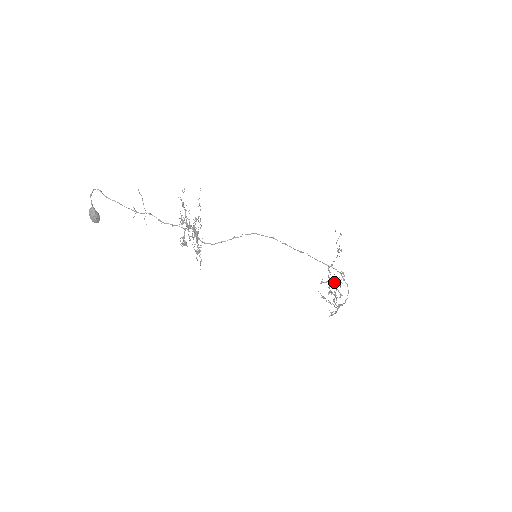
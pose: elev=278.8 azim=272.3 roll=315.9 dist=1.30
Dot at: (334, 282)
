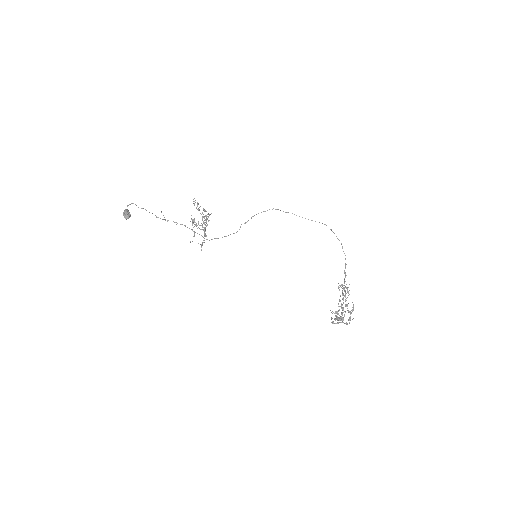
Dot at: occluded
